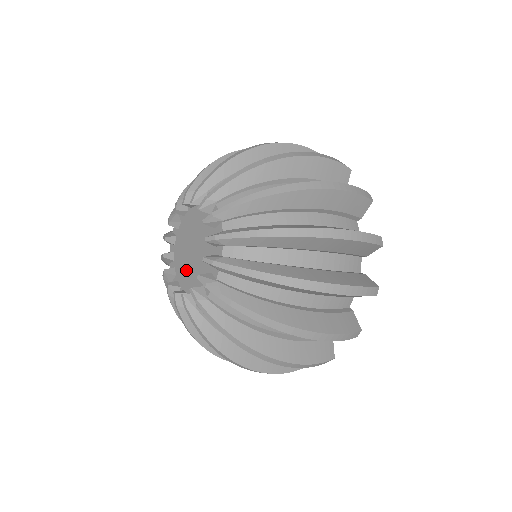
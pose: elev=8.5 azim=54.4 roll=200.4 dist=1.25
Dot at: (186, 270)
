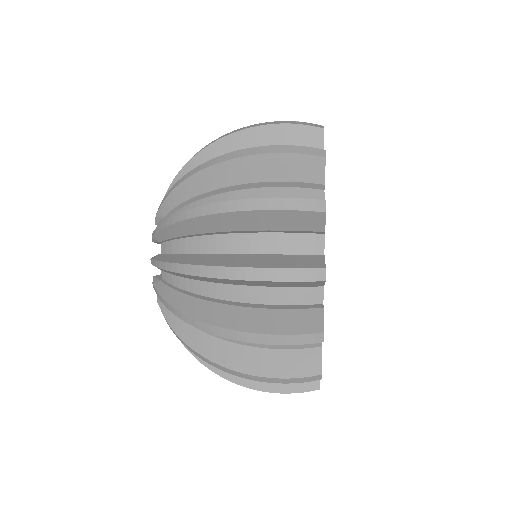
Dot at: occluded
